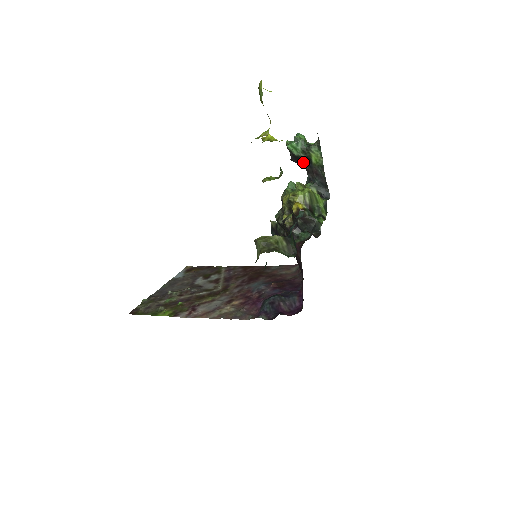
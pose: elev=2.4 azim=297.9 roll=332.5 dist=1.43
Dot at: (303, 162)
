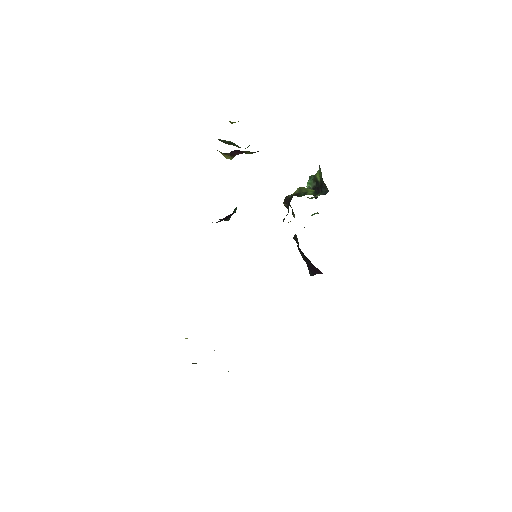
Dot at: (317, 190)
